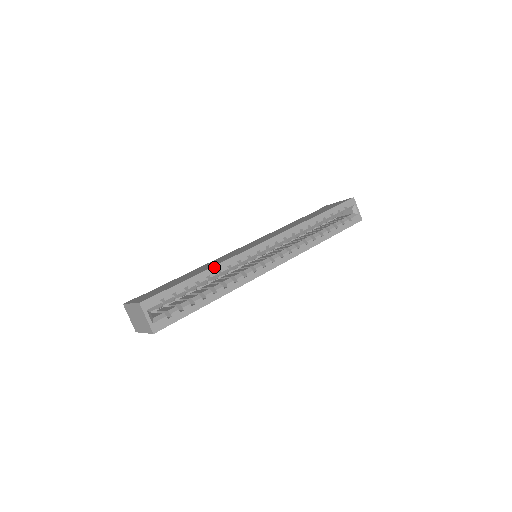
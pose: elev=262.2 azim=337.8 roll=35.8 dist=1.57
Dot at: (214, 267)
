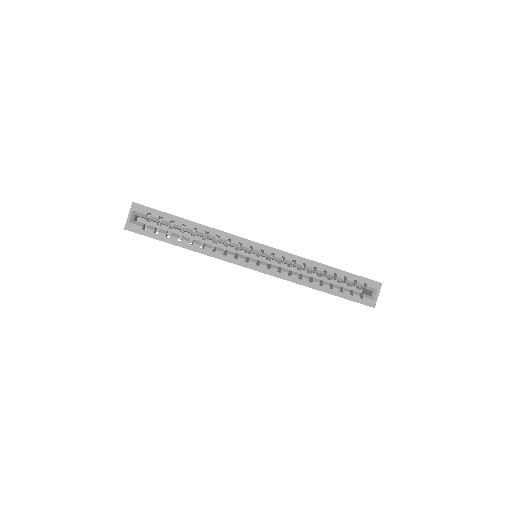
Dot at: (206, 227)
